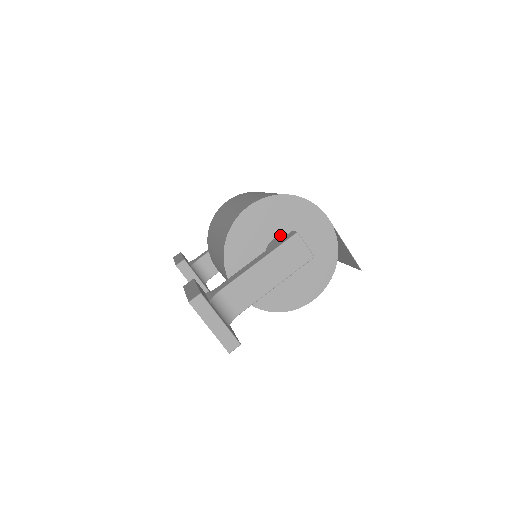
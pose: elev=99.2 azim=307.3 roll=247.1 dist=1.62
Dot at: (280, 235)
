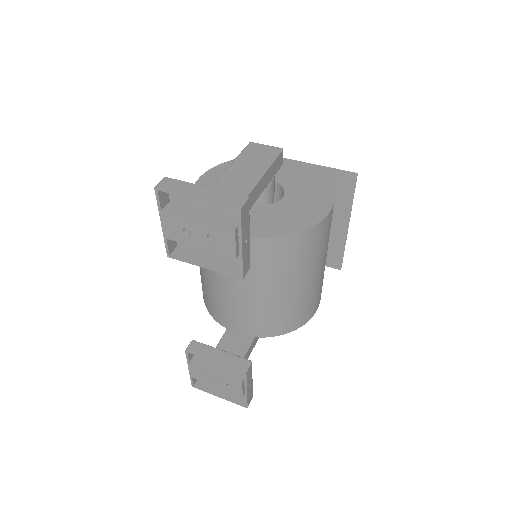
Dot at: occluded
